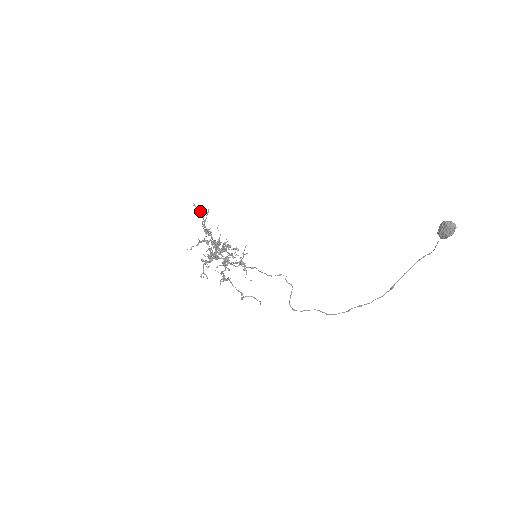
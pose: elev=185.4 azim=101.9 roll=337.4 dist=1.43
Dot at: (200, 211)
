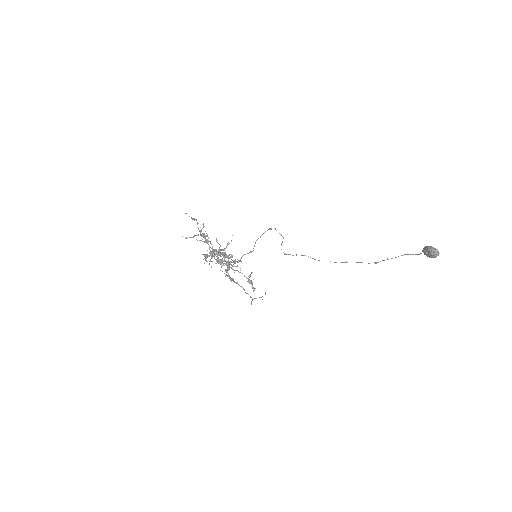
Dot at: (193, 219)
